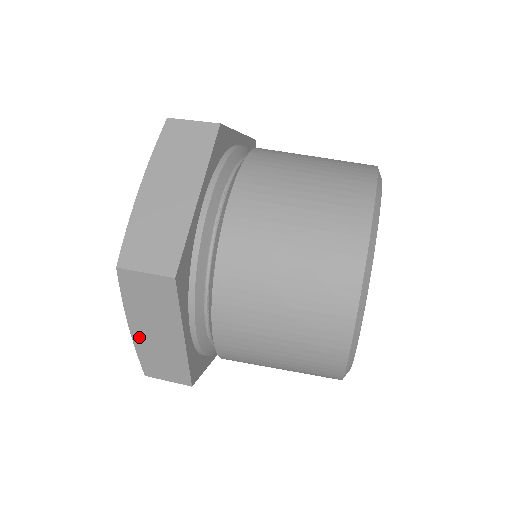
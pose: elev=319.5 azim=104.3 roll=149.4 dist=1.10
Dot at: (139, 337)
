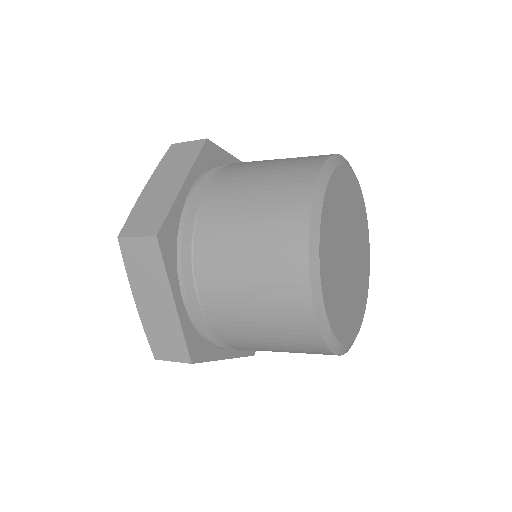
Dot at: (143, 311)
